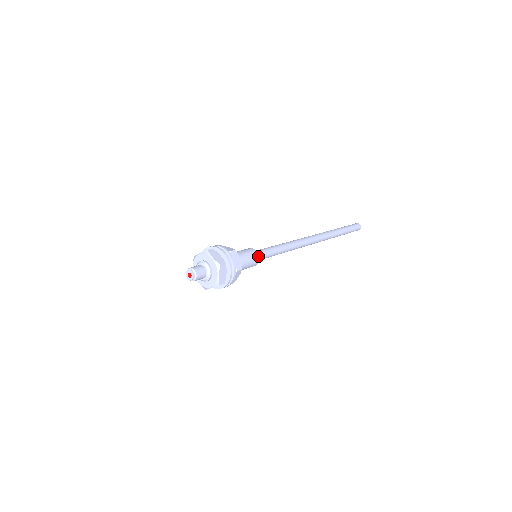
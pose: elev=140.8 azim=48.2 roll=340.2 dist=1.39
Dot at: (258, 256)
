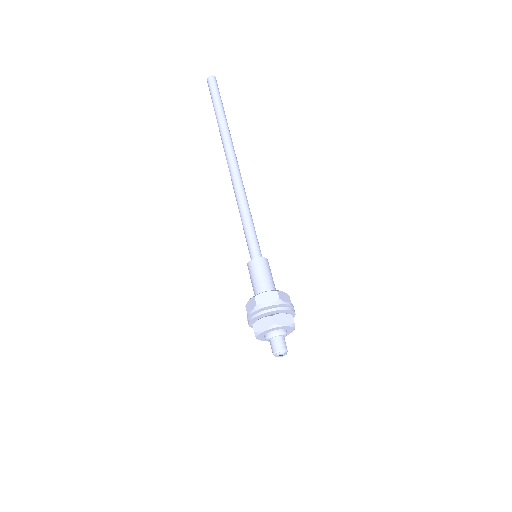
Dot at: (267, 259)
